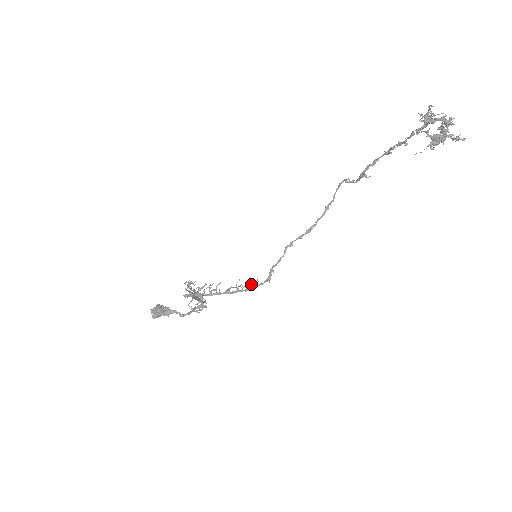
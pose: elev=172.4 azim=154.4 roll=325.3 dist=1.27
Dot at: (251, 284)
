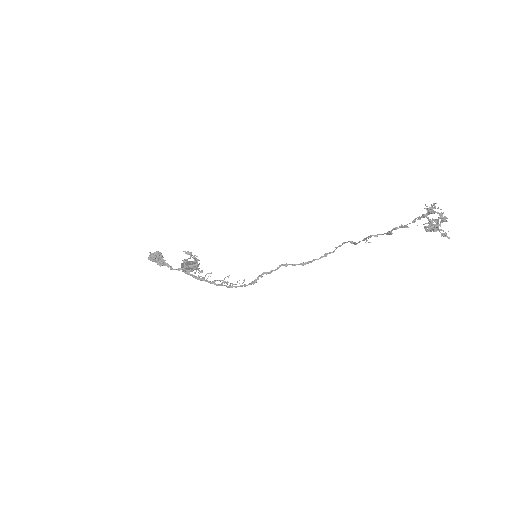
Dot at: occluded
